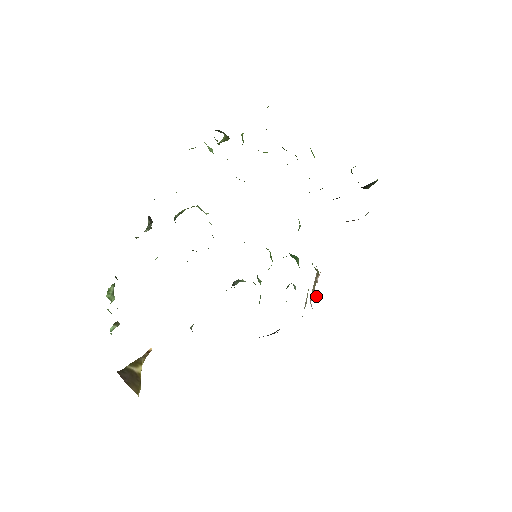
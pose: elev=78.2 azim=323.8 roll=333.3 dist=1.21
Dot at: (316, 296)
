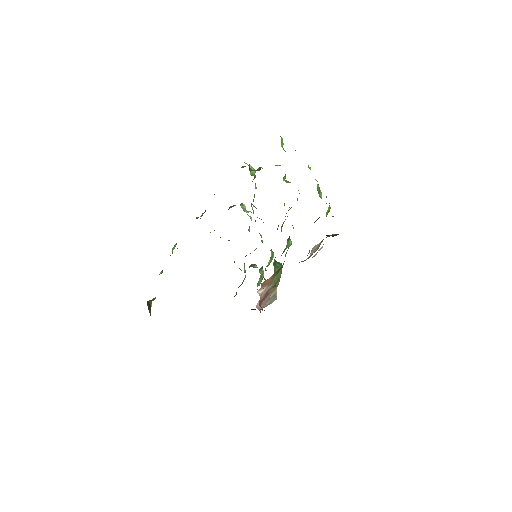
Dot at: (262, 300)
